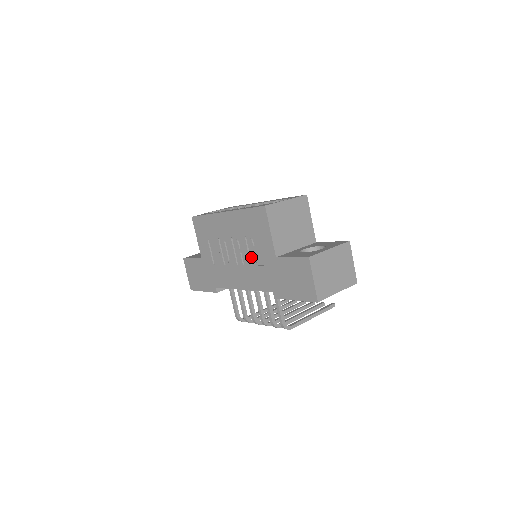
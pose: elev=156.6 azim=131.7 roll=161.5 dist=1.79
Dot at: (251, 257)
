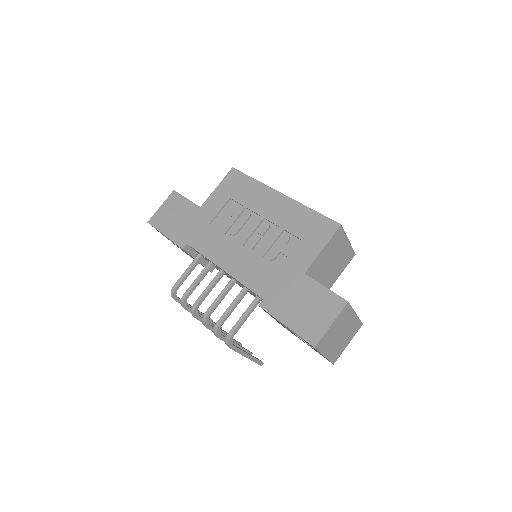
Dot at: (271, 251)
